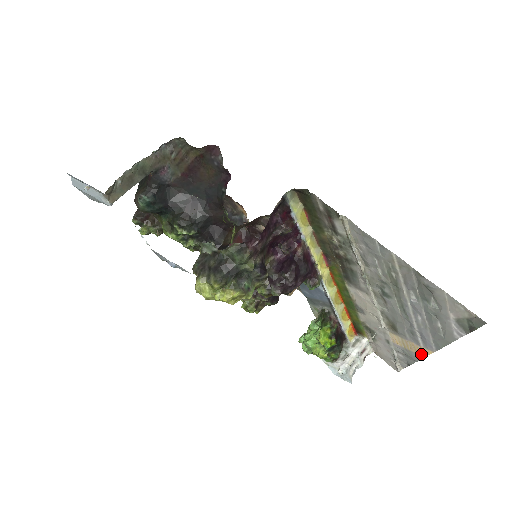
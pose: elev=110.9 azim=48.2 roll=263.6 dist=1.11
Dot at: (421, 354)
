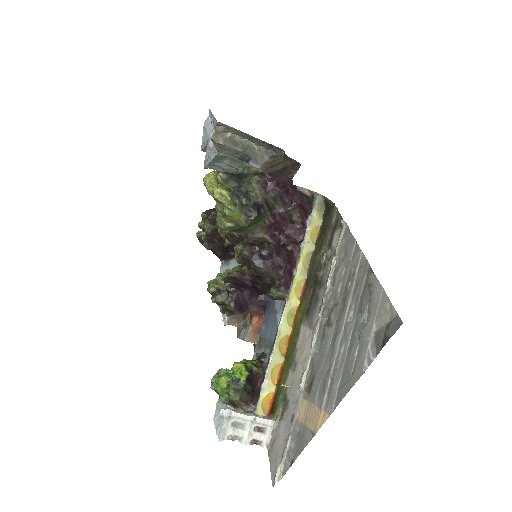
Dot at: (315, 428)
